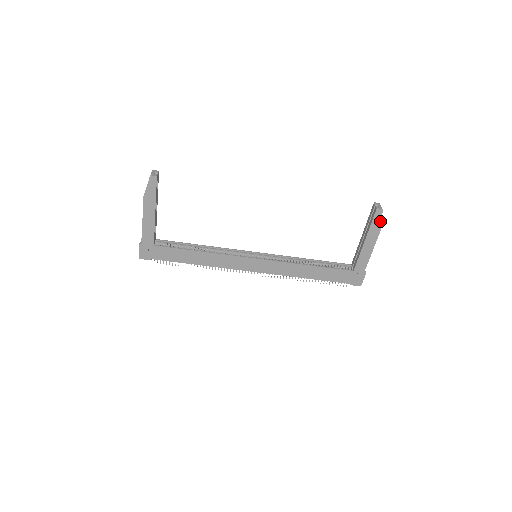
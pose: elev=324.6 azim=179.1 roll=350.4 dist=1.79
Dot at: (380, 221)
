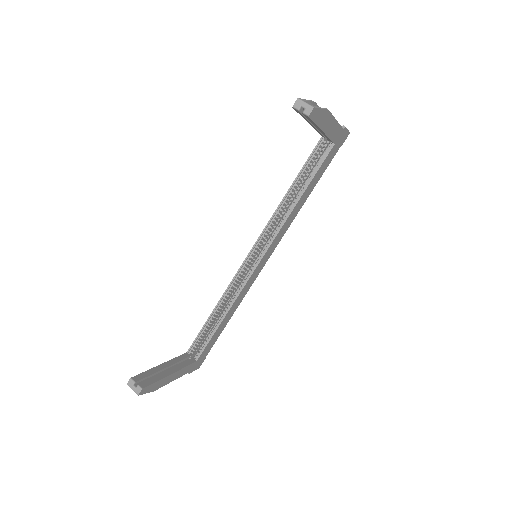
Dot at: (321, 111)
